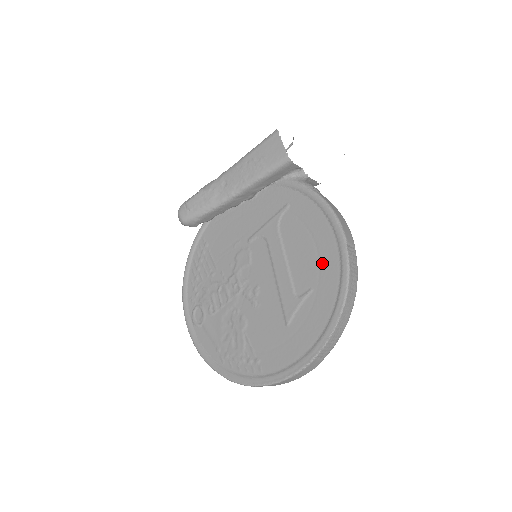
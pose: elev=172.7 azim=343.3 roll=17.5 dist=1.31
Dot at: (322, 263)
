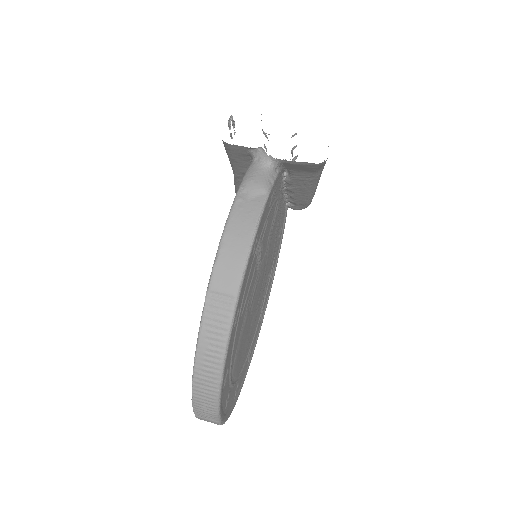
Dot at: occluded
